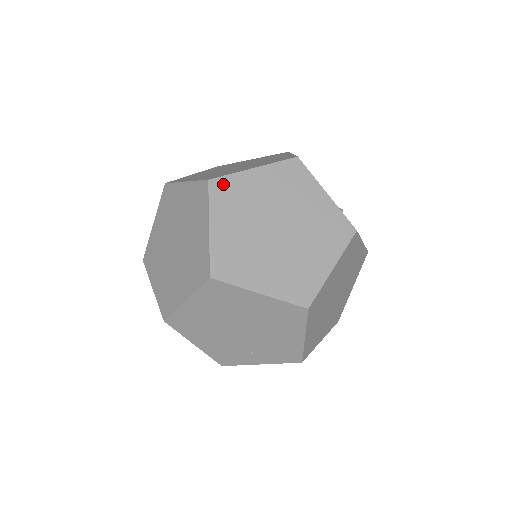
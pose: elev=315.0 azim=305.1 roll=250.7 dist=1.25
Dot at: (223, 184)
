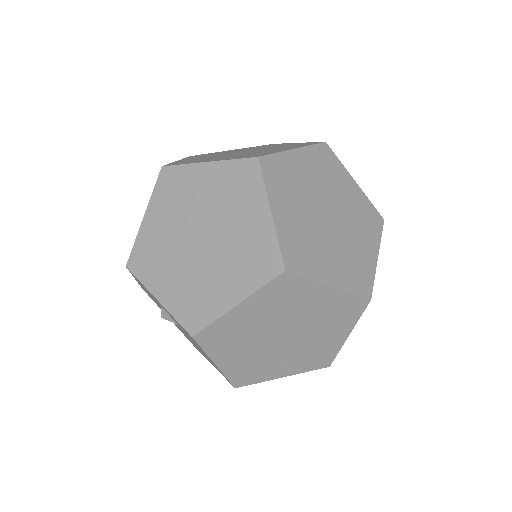
Dot at: (272, 163)
